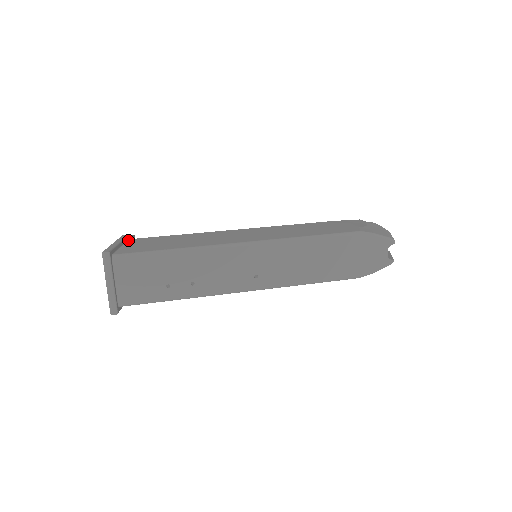
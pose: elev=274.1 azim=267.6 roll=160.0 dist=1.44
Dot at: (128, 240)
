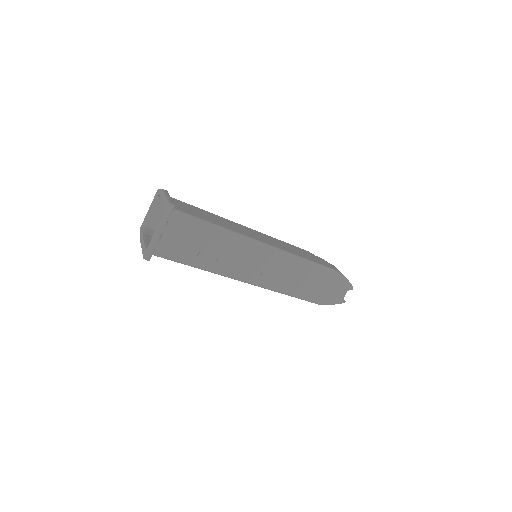
Dot at: occluded
